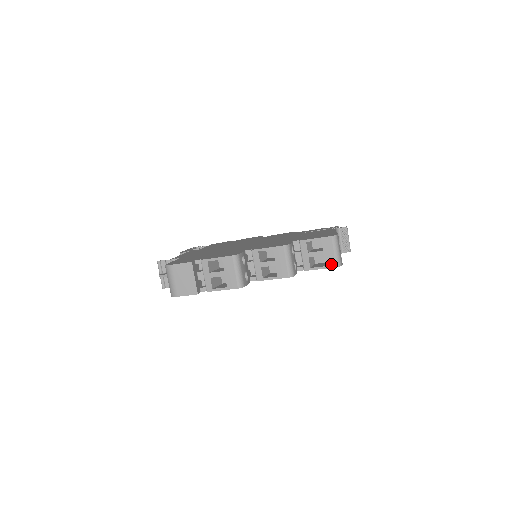
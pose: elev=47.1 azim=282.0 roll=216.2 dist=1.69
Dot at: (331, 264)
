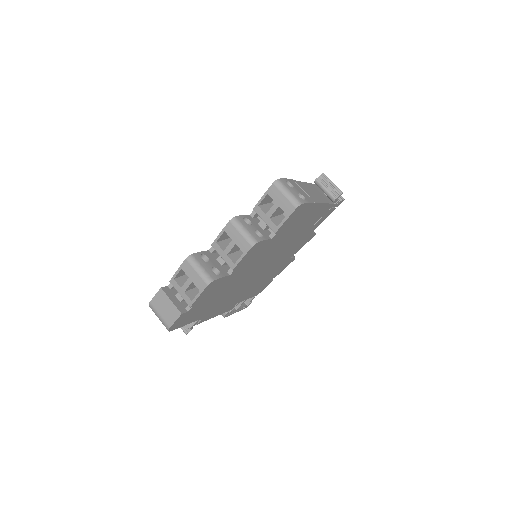
Dot at: (290, 209)
